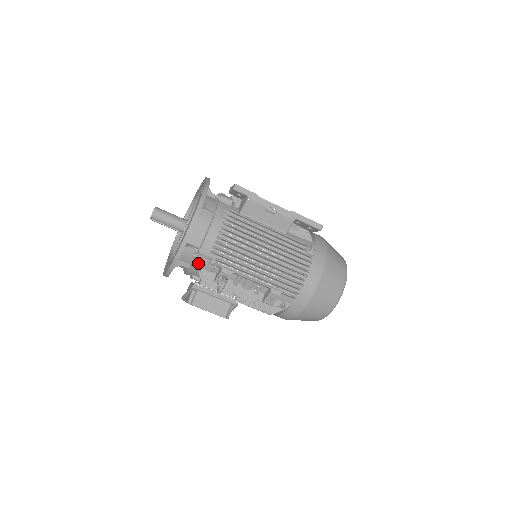
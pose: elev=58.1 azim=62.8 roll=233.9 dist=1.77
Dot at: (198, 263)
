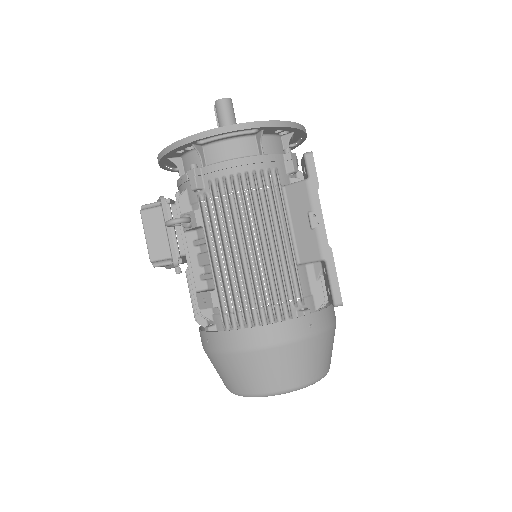
Dot at: occluded
